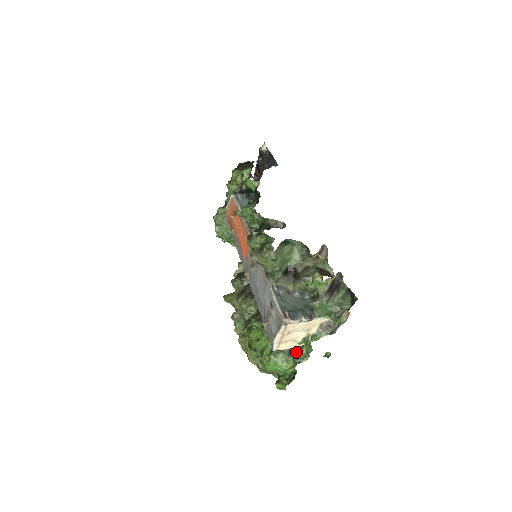
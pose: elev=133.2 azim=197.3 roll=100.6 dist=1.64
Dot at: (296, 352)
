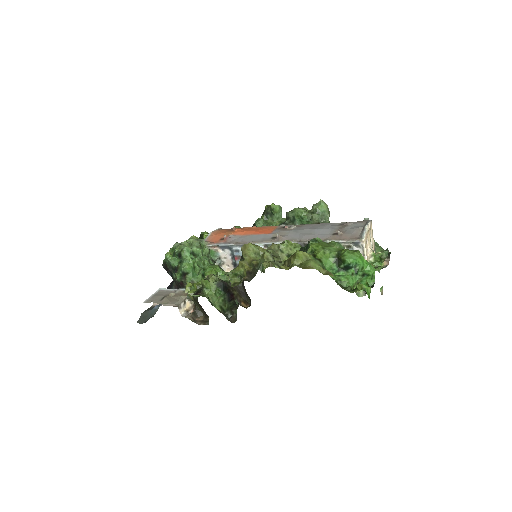
Dot at: occluded
